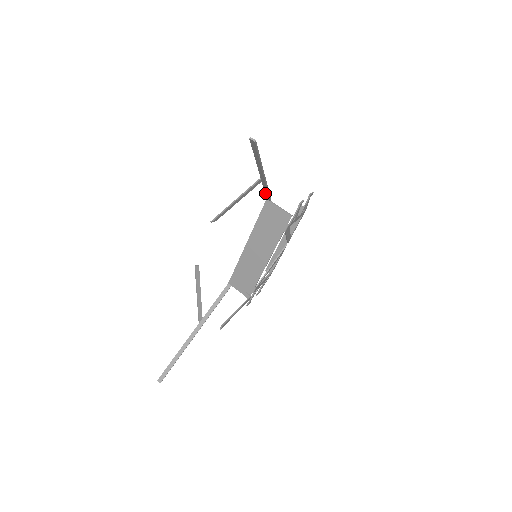
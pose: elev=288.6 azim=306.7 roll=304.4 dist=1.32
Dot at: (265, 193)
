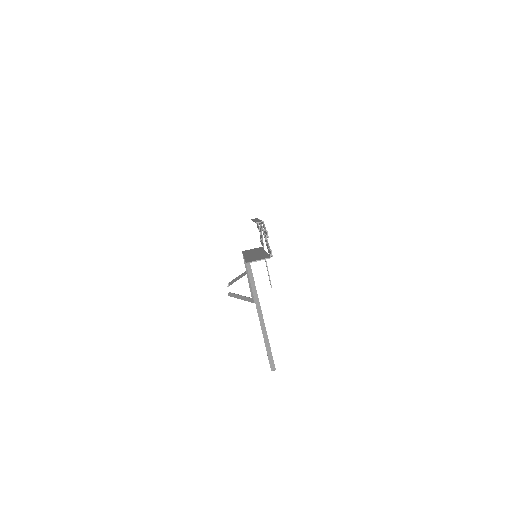
Dot at: (249, 276)
